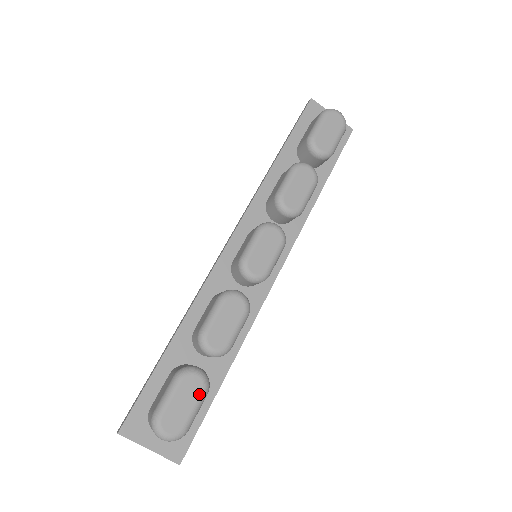
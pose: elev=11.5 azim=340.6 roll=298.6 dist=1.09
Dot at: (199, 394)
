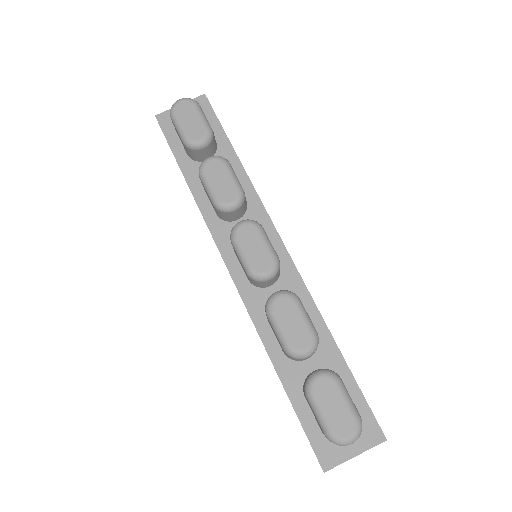
Dot at: (335, 387)
